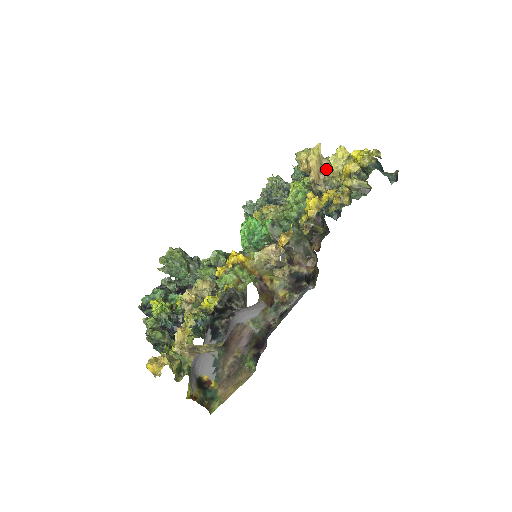
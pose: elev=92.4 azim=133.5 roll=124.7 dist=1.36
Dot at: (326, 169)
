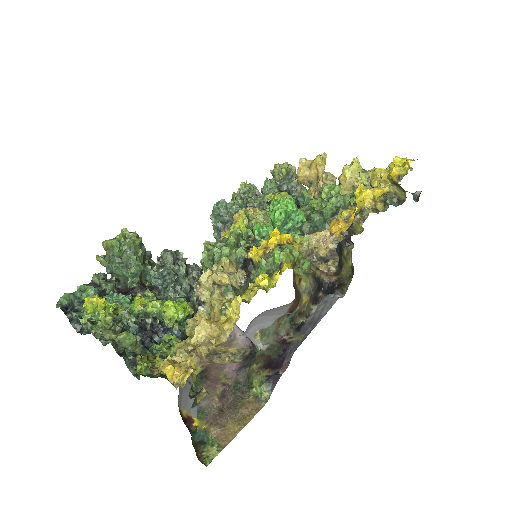
Dot at: (325, 182)
